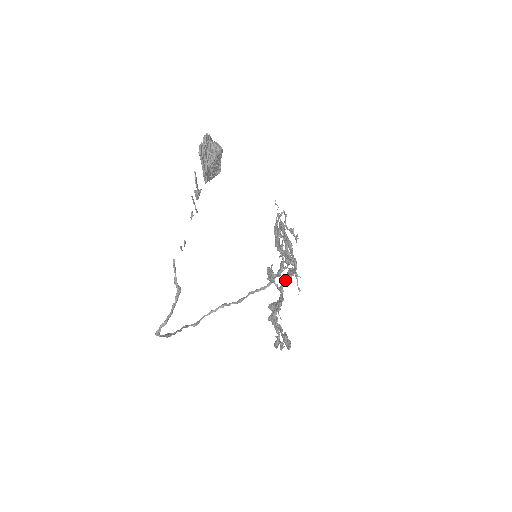
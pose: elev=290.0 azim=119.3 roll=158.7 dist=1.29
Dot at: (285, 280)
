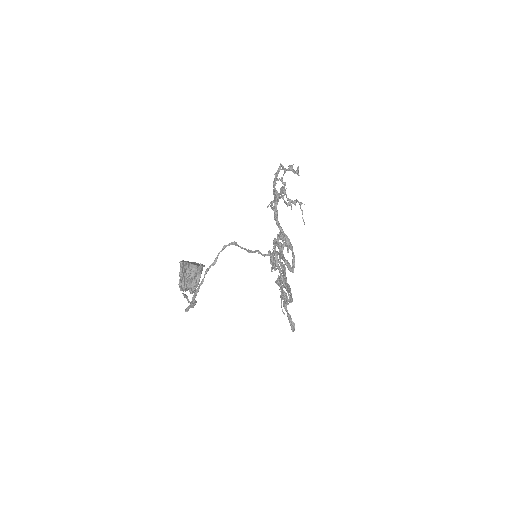
Dot at: occluded
